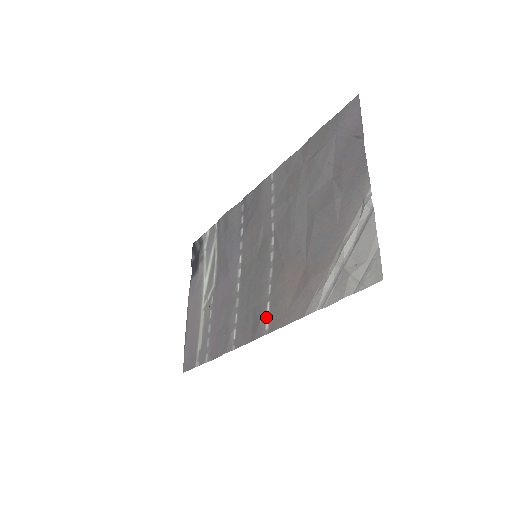
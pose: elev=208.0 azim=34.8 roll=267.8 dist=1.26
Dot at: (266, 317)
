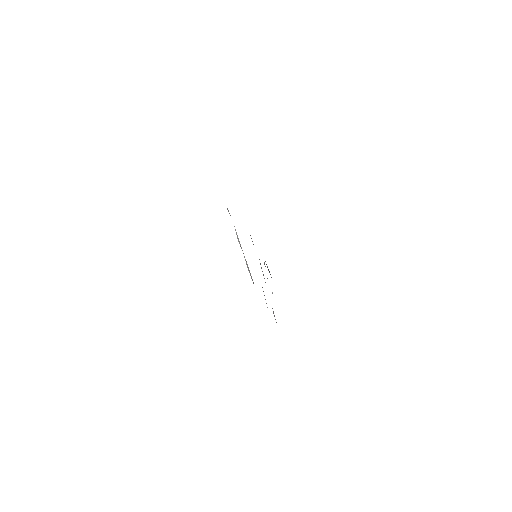
Dot at: occluded
